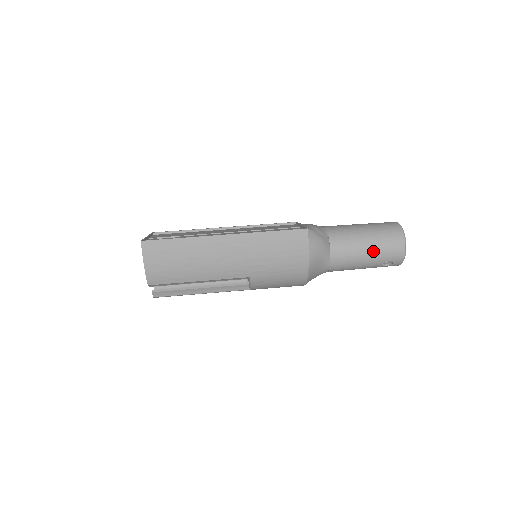
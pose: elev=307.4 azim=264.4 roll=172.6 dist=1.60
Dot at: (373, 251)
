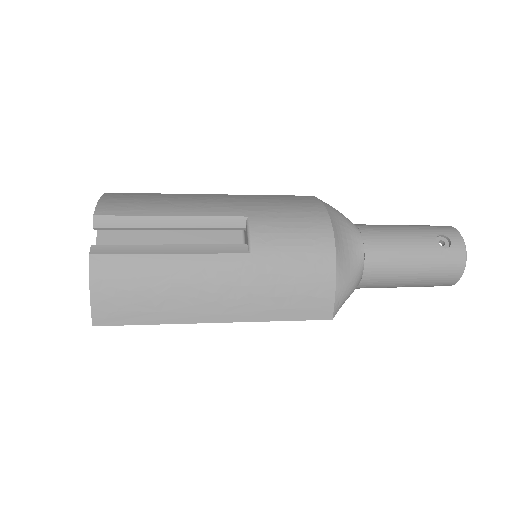
Dot at: (411, 226)
